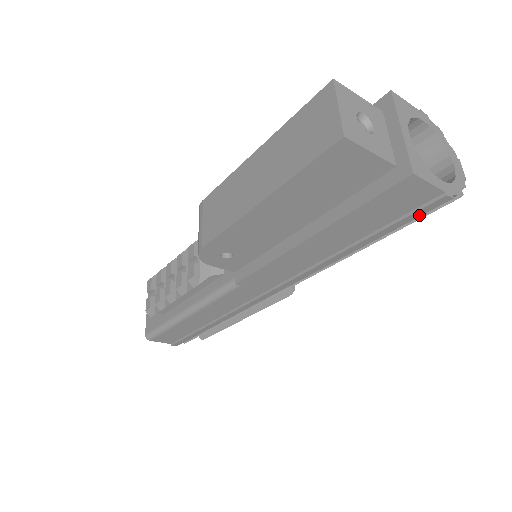
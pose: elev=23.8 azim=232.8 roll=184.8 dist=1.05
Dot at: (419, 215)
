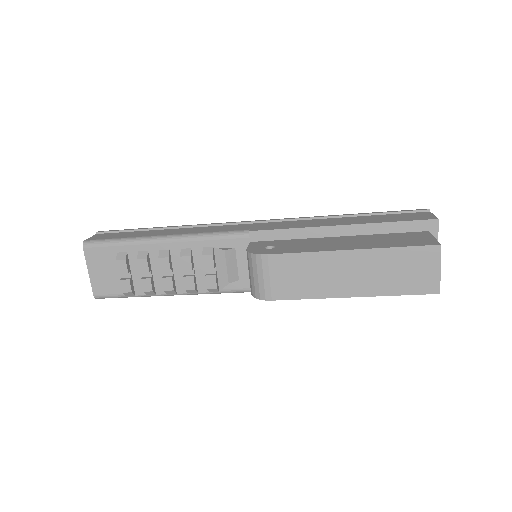
Dot at: occluded
